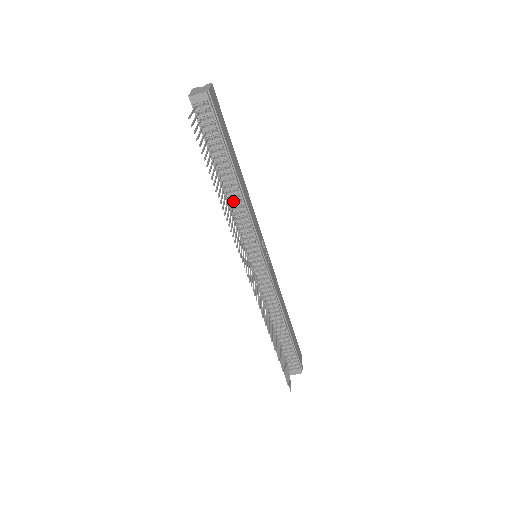
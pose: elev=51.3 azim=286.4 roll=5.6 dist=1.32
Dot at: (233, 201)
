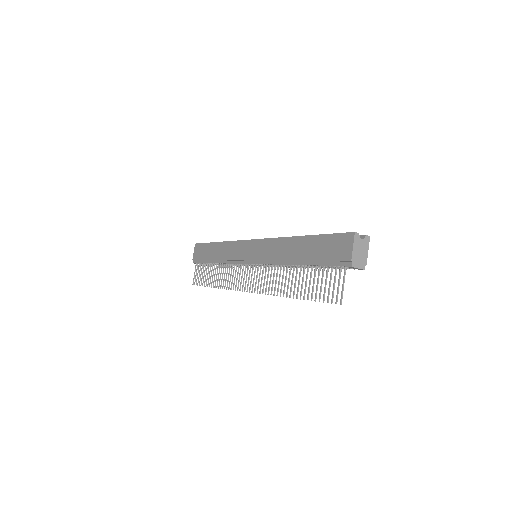
Dot at: occluded
